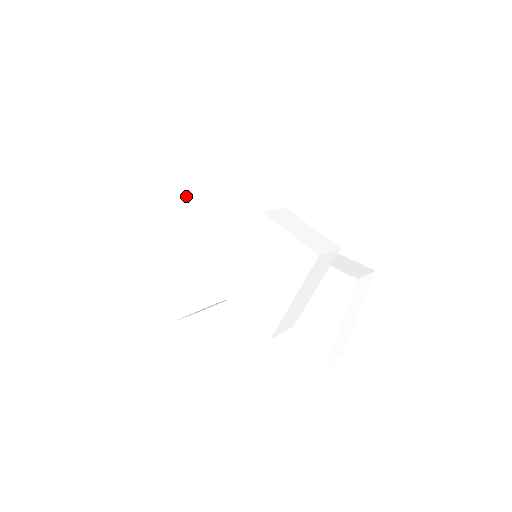
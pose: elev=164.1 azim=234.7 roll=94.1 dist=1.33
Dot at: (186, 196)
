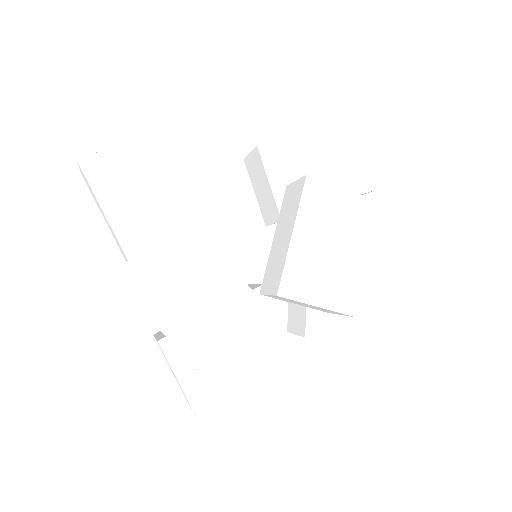
Dot at: (132, 209)
